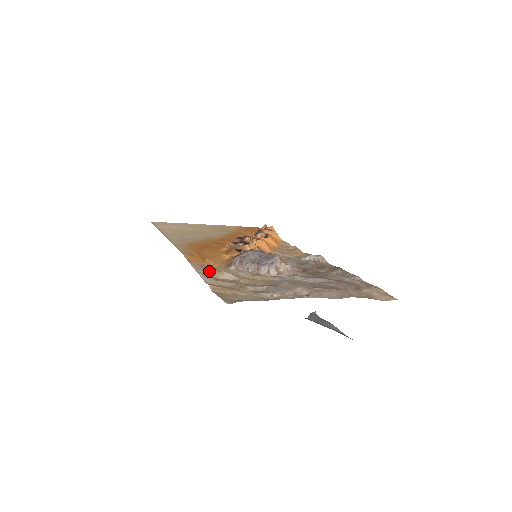
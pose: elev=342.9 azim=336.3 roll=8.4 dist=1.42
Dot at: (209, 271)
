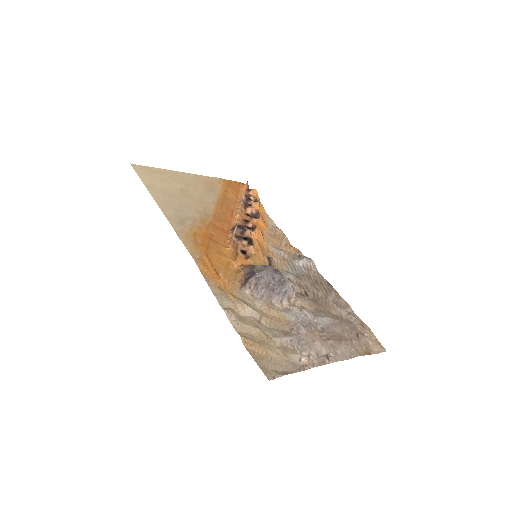
Dot at: (229, 301)
